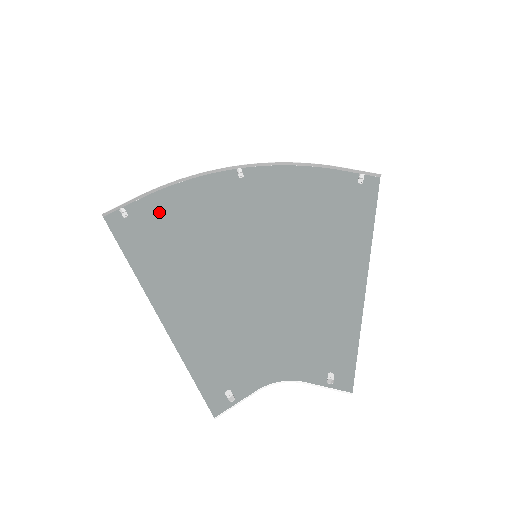
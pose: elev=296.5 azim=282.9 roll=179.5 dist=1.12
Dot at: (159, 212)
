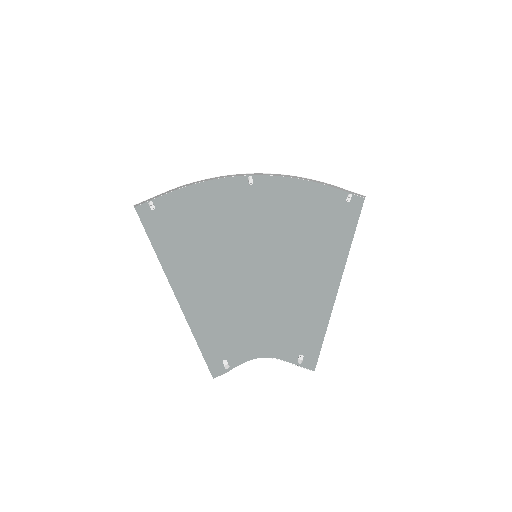
Dot at: (181, 208)
